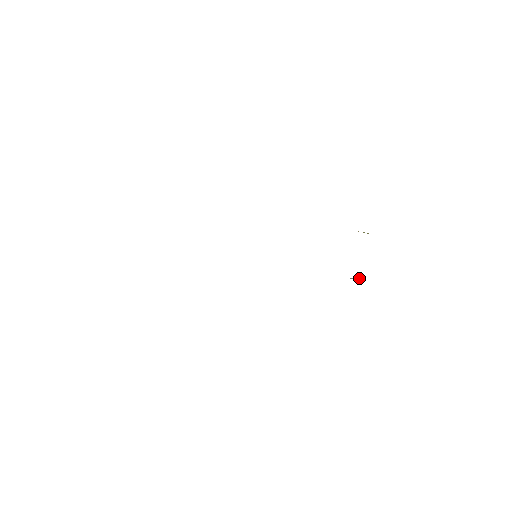
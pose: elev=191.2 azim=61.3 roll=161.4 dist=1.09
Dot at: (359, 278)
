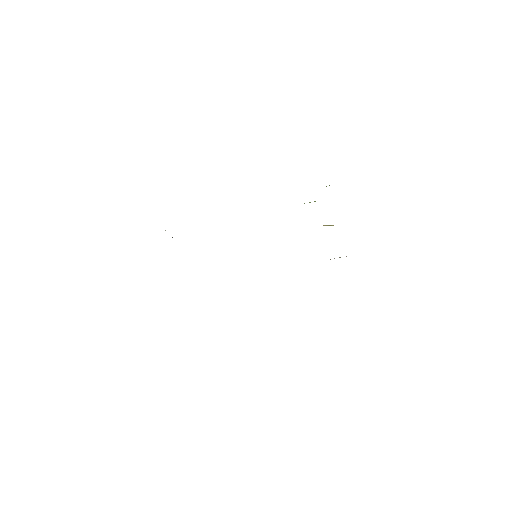
Dot at: occluded
